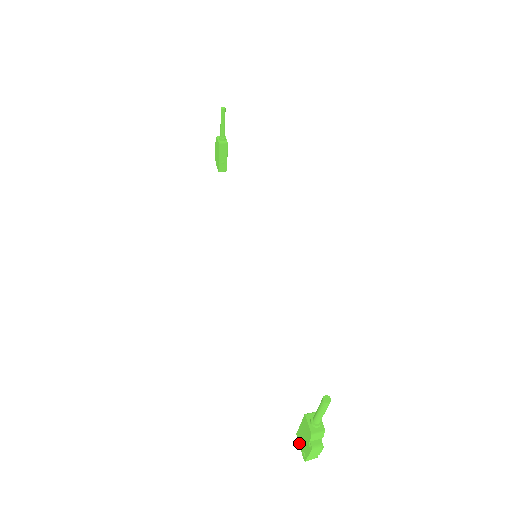
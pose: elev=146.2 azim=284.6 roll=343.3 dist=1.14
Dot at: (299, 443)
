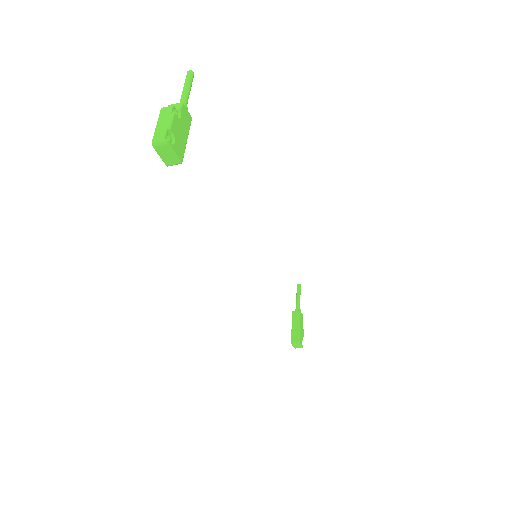
Dot at: (162, 158)
